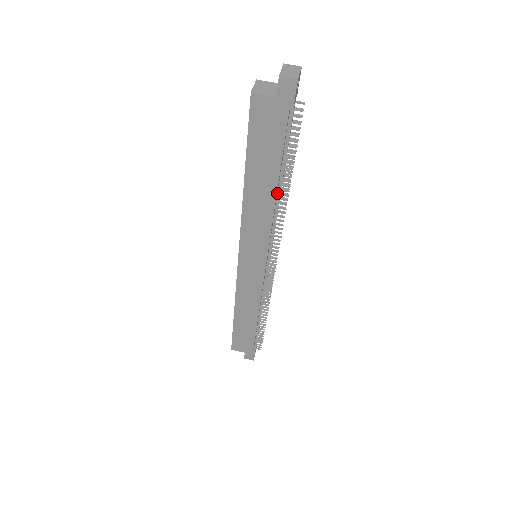
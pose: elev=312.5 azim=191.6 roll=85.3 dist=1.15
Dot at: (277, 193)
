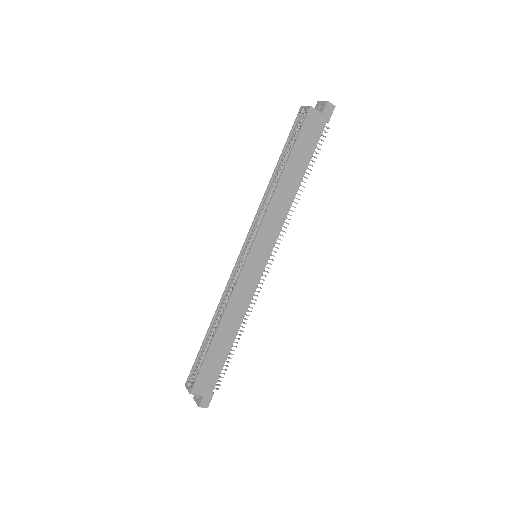
Dot at: occluded
